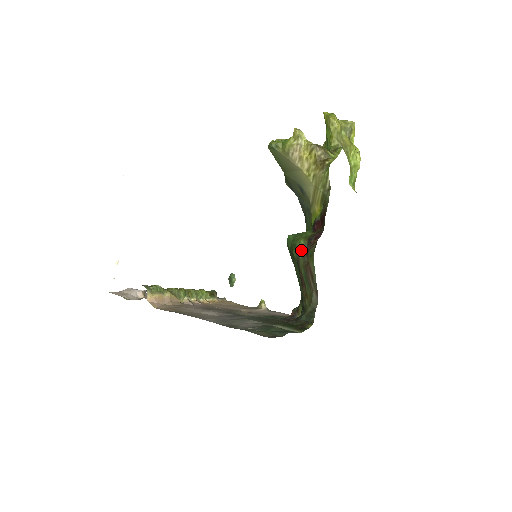
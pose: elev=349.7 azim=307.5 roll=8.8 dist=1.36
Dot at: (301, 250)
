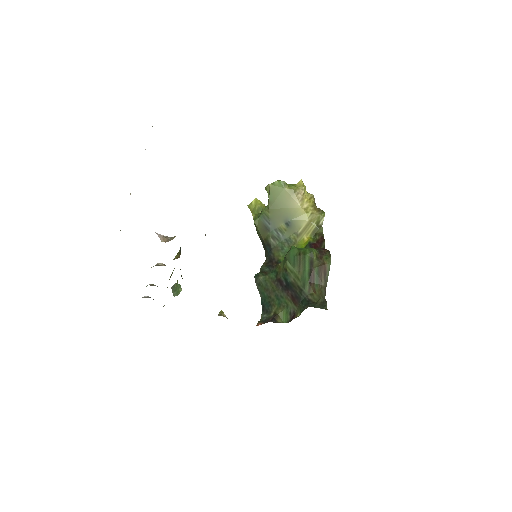
Dot at: (316, 254)
